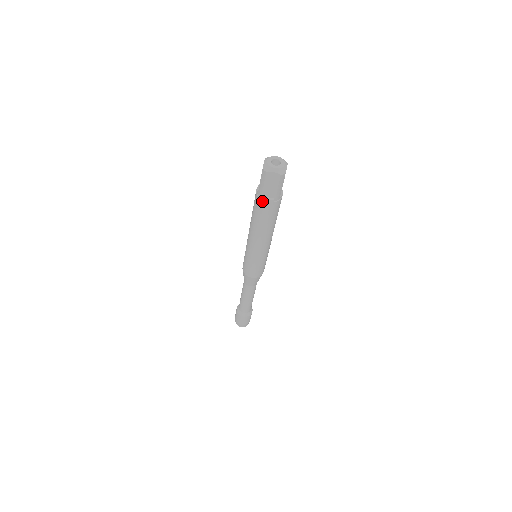
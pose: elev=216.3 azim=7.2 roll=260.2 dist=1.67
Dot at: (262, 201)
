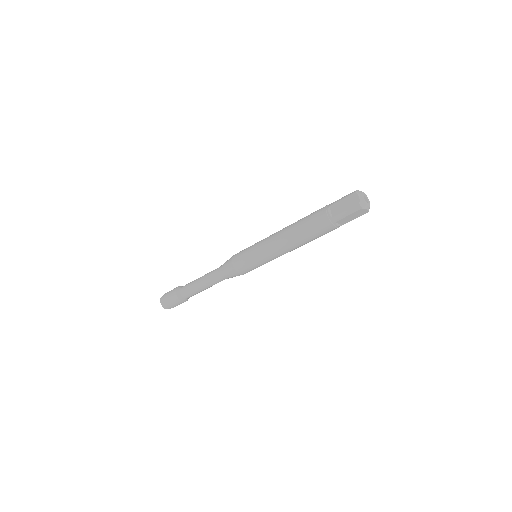
Dot at: (332, 226)
